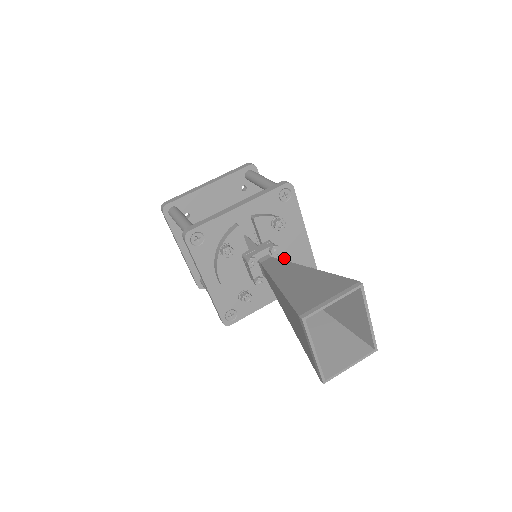
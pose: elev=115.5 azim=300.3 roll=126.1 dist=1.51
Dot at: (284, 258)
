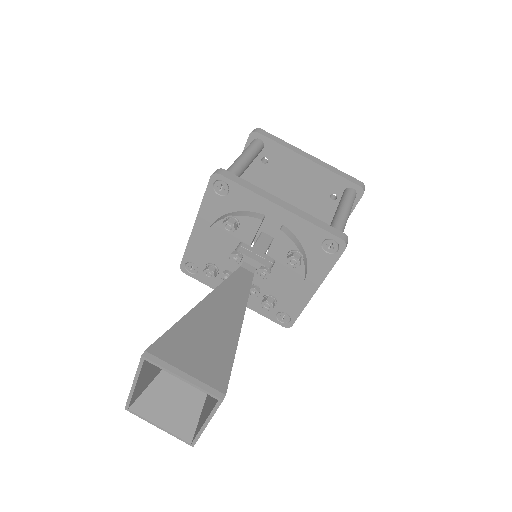
Dot at: (273, 285)
